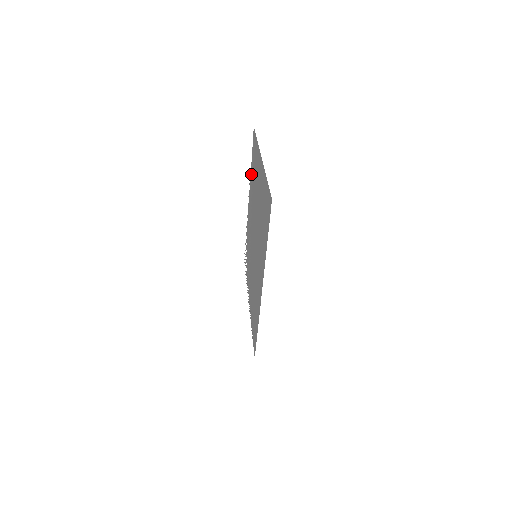
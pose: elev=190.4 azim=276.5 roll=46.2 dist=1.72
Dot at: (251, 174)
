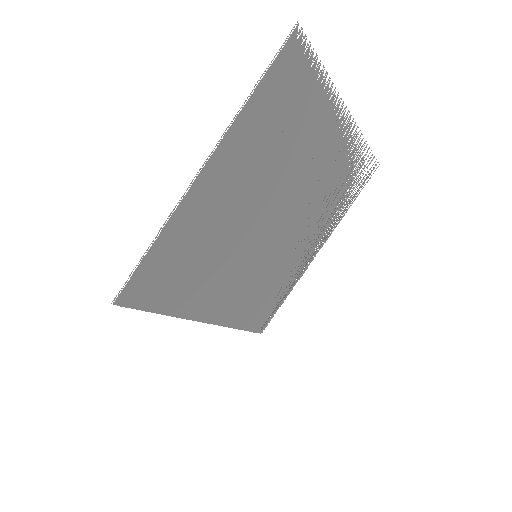
Dot at: (316, 103)
